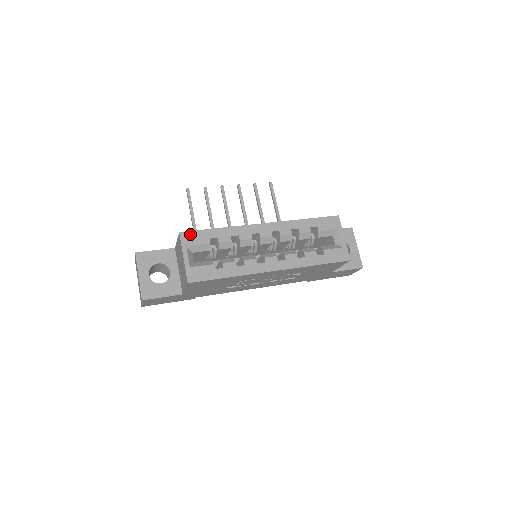
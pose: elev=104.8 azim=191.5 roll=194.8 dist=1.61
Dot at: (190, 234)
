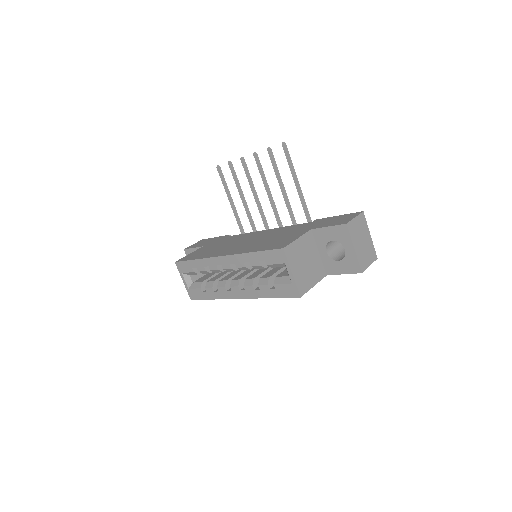
Dot at: (181, 264)
